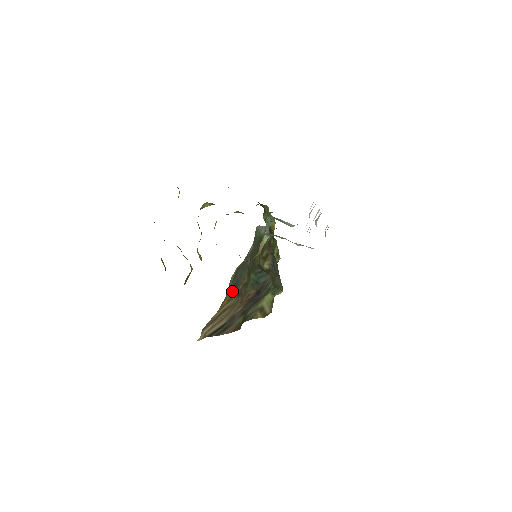
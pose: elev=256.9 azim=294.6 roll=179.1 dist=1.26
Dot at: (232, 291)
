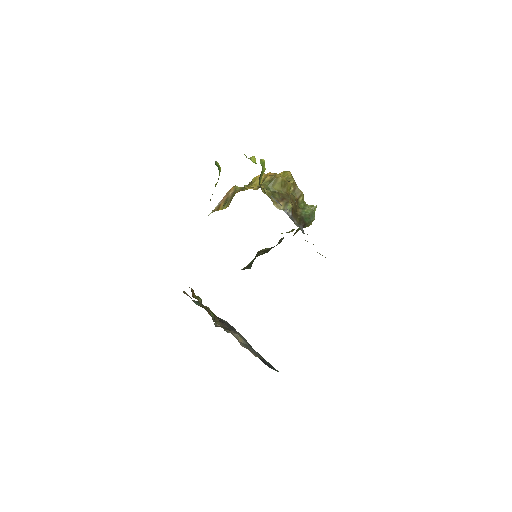
Dot at: occluded
